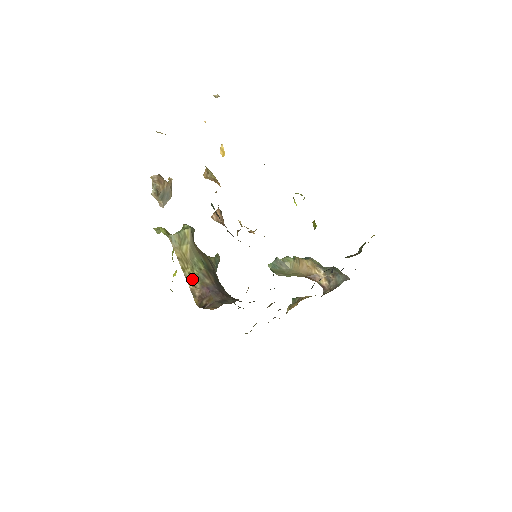
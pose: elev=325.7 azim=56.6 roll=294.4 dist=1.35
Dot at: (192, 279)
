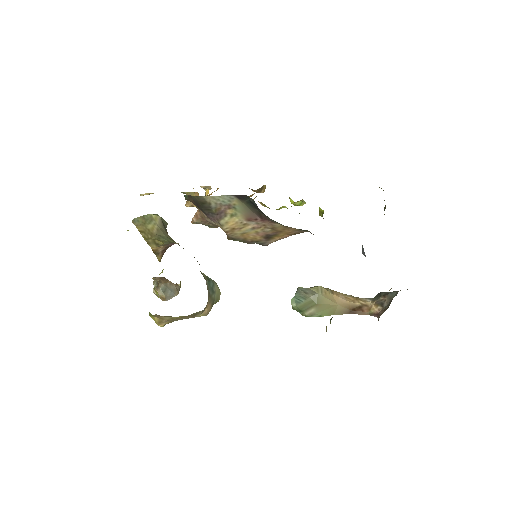
Dot at: (156, 243)
